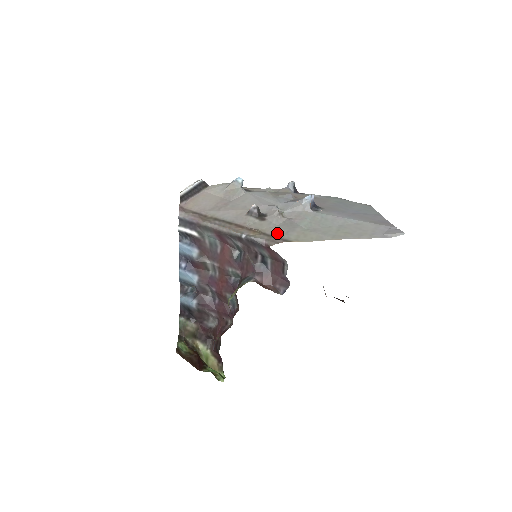
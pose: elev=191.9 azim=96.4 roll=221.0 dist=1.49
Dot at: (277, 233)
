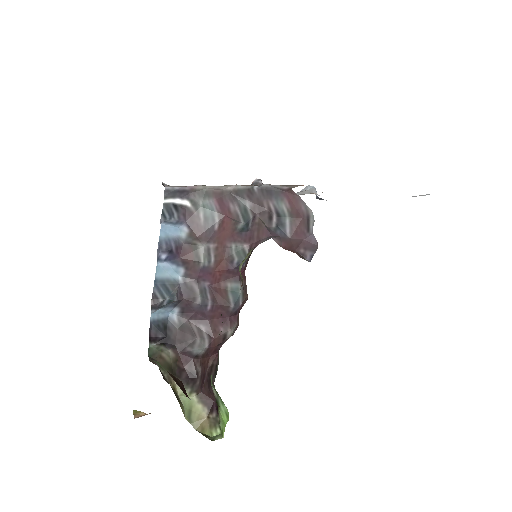
Dot at: occluded
